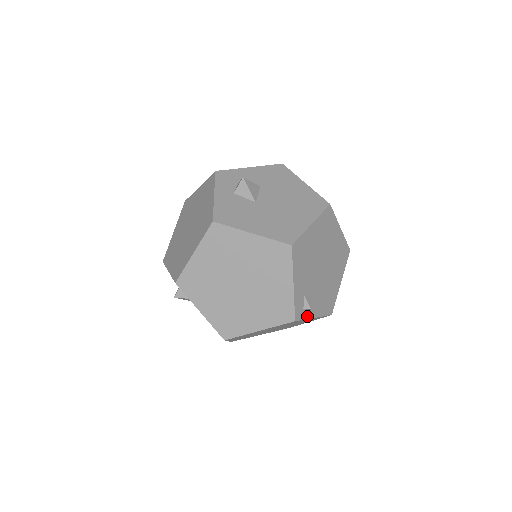
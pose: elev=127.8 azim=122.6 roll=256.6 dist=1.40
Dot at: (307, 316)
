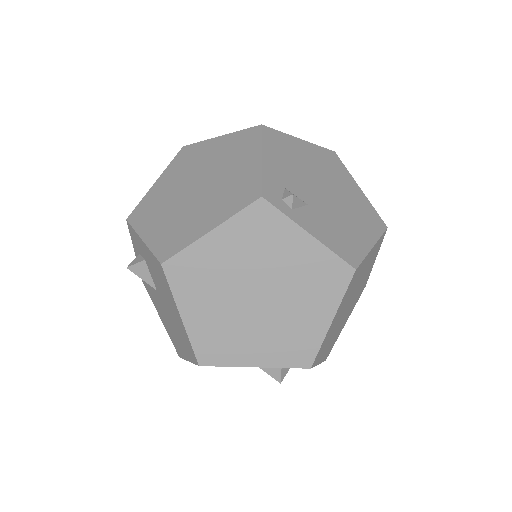
Dot at: (291, 216)
